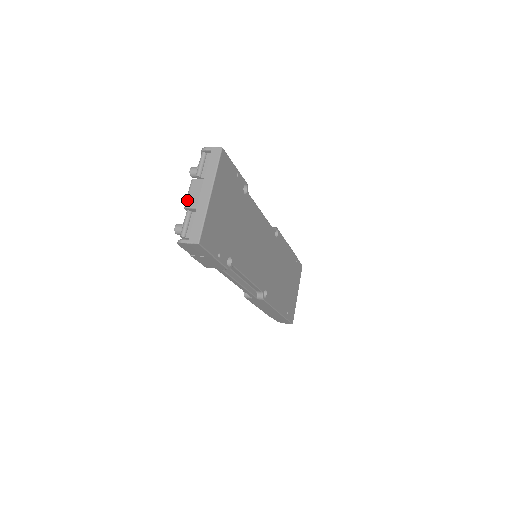
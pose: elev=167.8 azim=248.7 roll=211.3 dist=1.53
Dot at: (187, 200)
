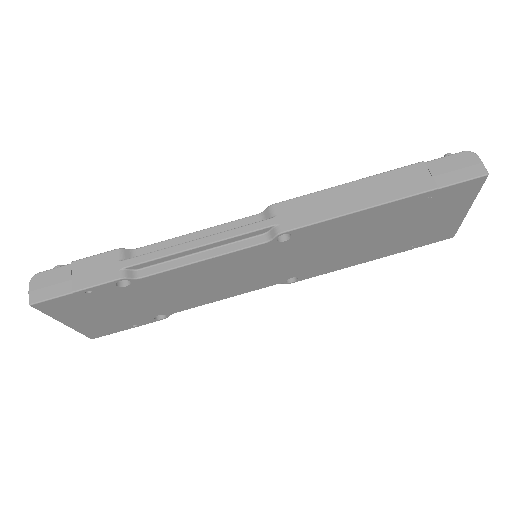
Dot at: occluded
